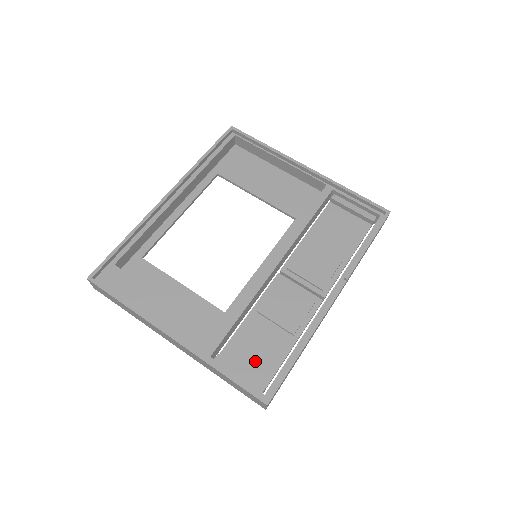
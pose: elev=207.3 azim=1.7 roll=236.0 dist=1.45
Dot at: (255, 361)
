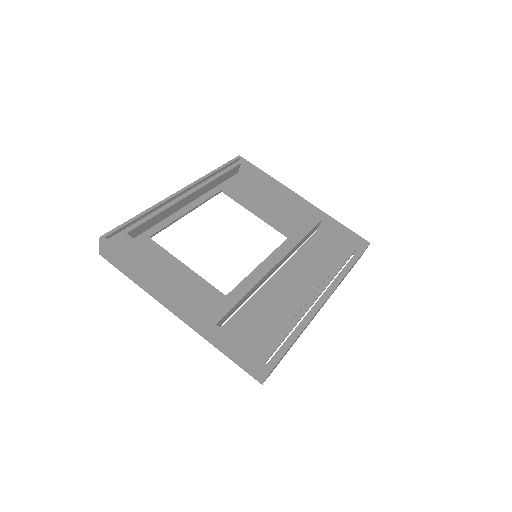
Dot at: (254, 339)
